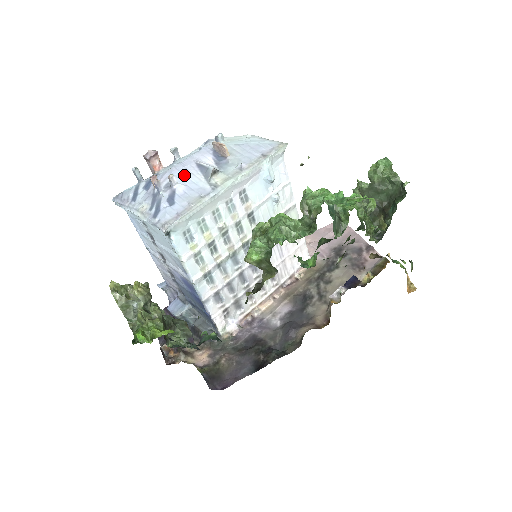
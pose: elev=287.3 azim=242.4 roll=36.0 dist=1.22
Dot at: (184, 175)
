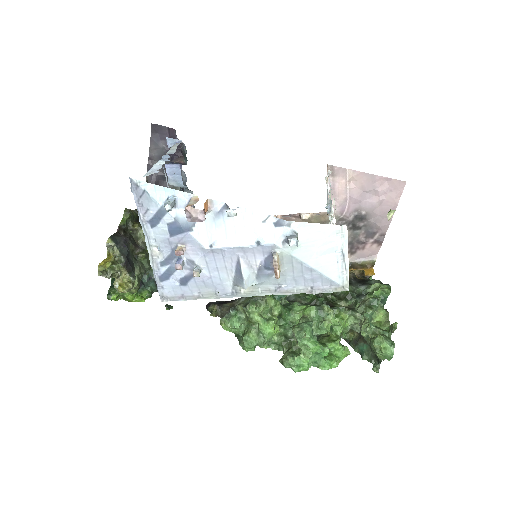
Dot at: (216, 264)
